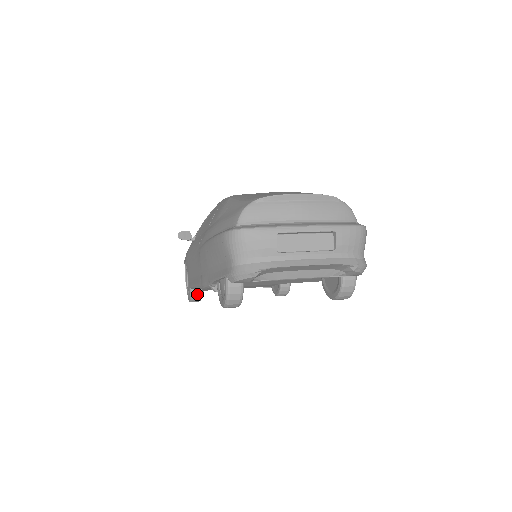
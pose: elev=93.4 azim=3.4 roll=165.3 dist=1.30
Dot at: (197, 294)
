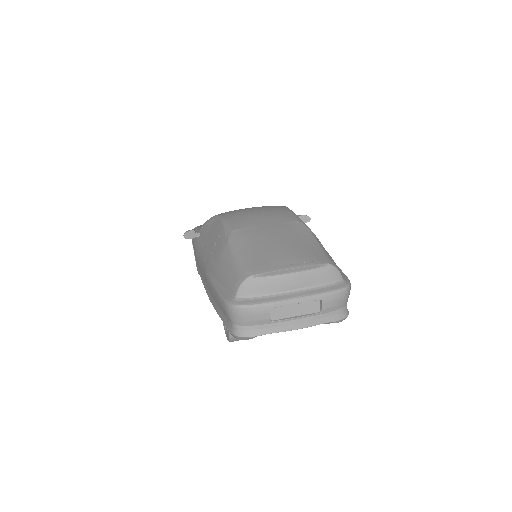
Dot at: occluded
